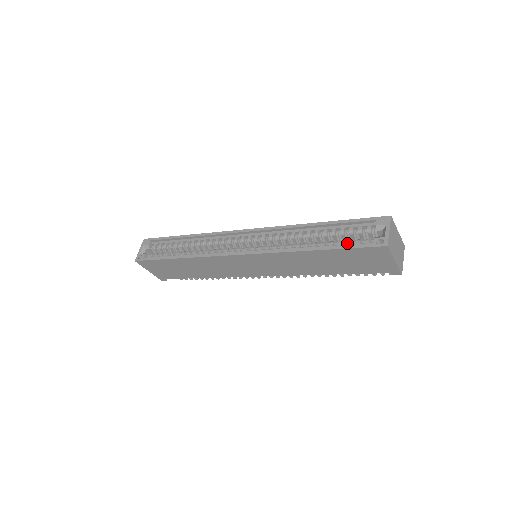
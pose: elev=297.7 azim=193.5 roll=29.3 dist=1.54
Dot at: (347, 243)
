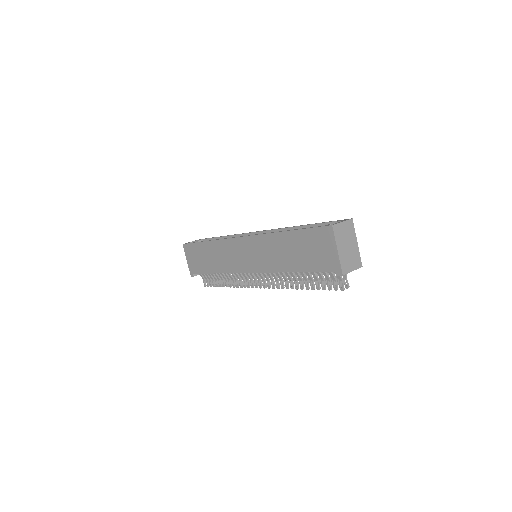
Dot at: occluded
